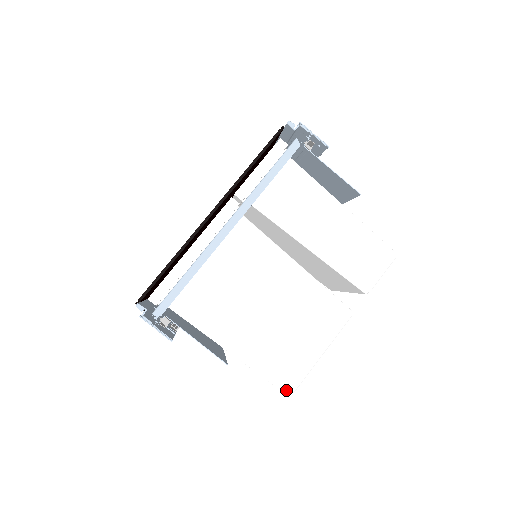
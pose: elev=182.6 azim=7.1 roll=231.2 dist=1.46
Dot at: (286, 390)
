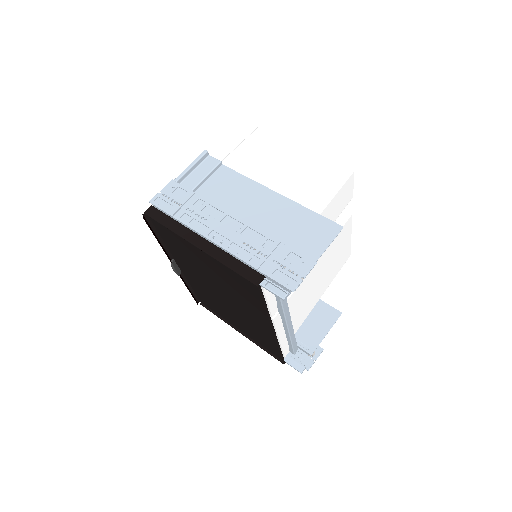
Dot at: occluded
